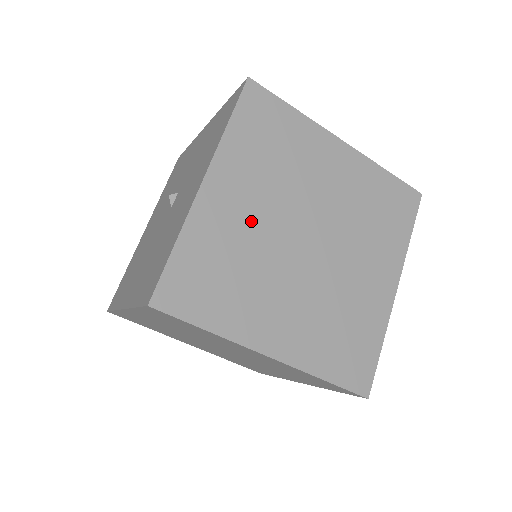
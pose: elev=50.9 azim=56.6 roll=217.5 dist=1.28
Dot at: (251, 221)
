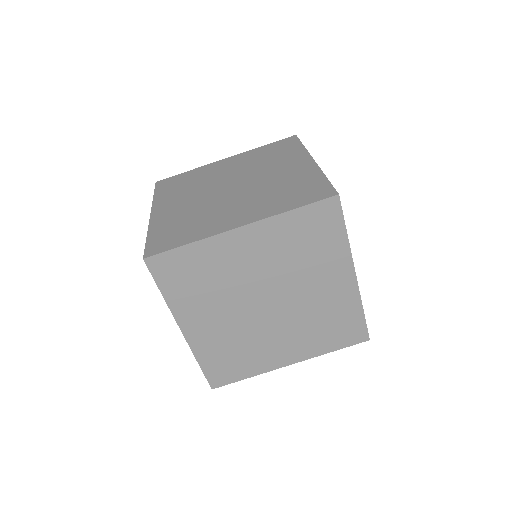
Dot at: (188, 205)
